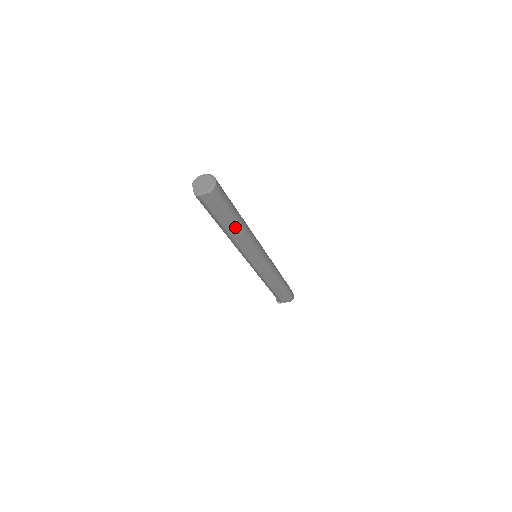
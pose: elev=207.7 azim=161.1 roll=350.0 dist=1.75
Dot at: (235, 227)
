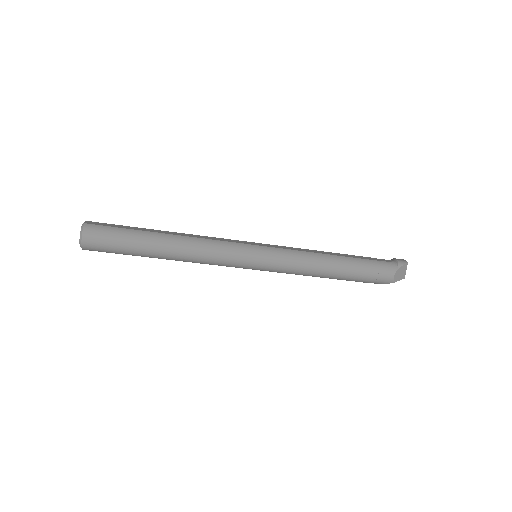
Dot at: (159, 258)
